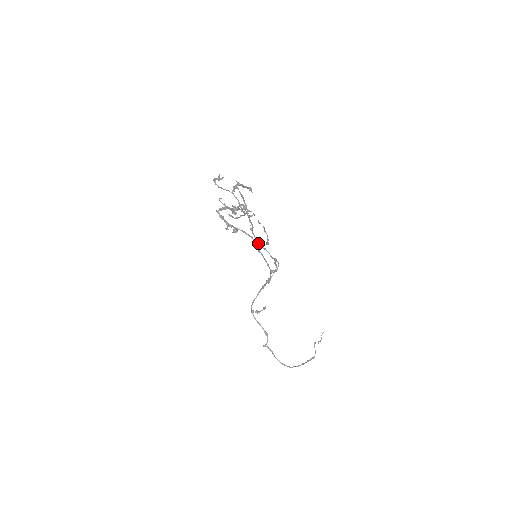
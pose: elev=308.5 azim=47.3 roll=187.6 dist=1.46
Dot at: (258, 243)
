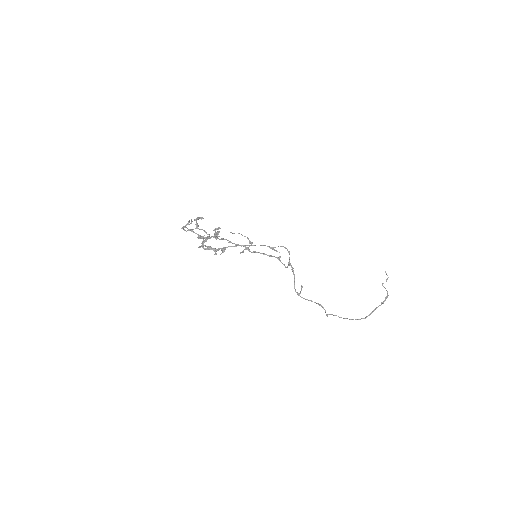
Dot at: (245, 248)
